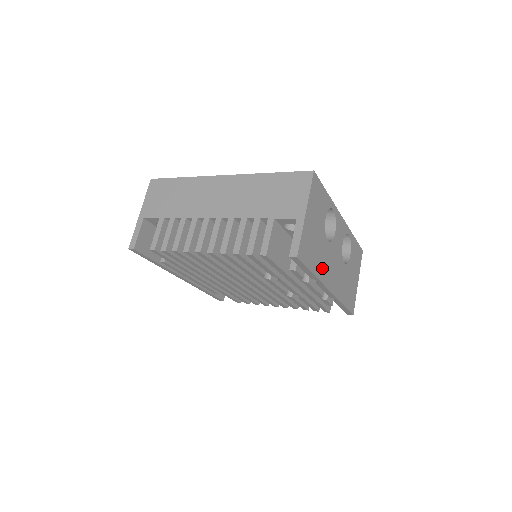
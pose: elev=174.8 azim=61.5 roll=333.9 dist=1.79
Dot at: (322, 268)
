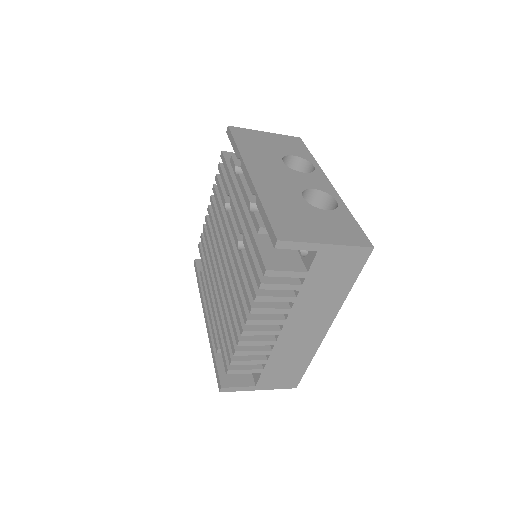
Dot at: (254, 157)
